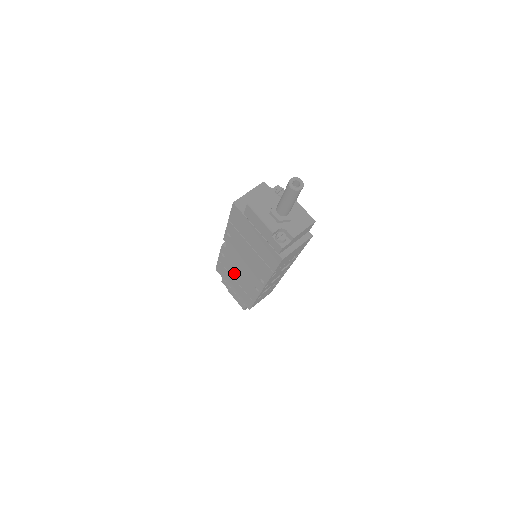
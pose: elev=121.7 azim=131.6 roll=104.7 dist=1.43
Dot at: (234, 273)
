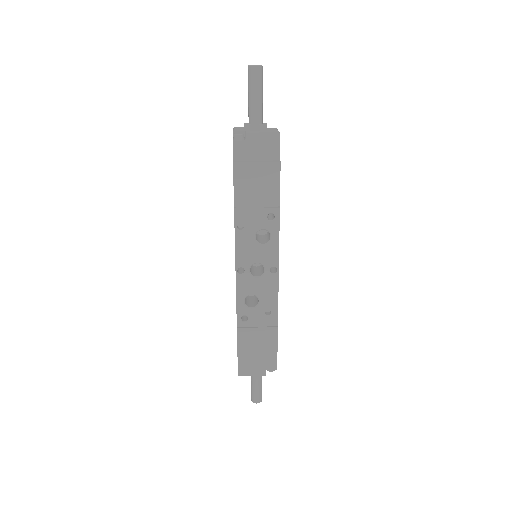
Dot at: occluded
